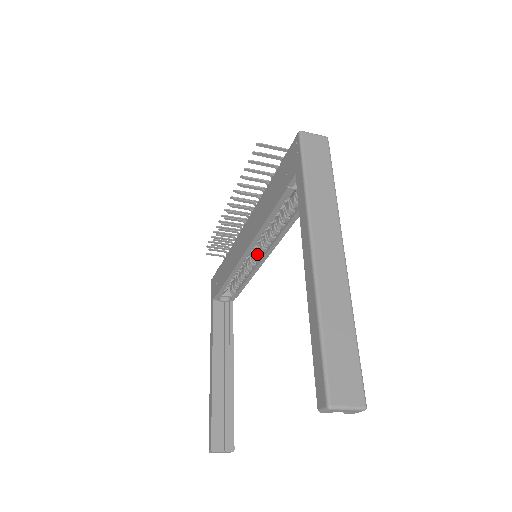
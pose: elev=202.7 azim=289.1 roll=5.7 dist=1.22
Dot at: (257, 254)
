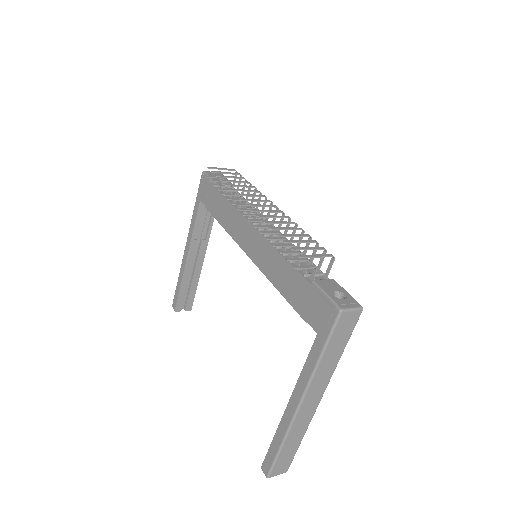
Dot at: occluded
